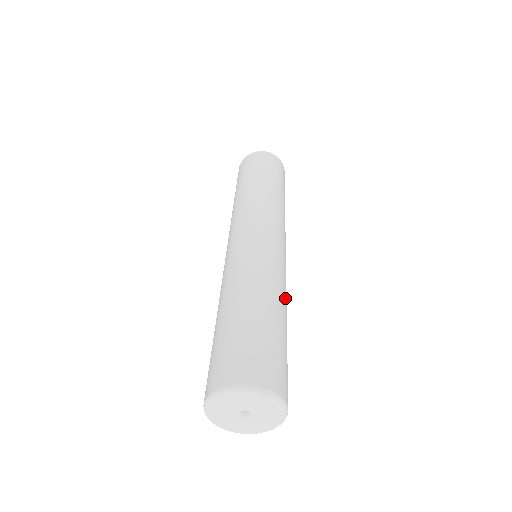
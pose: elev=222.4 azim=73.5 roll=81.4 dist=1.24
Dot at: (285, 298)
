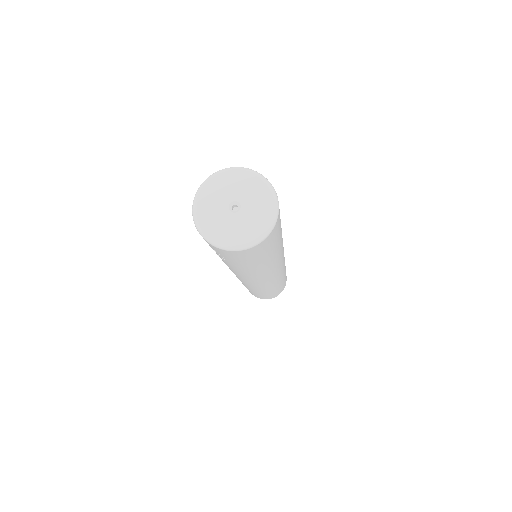
Dot at: occluded
